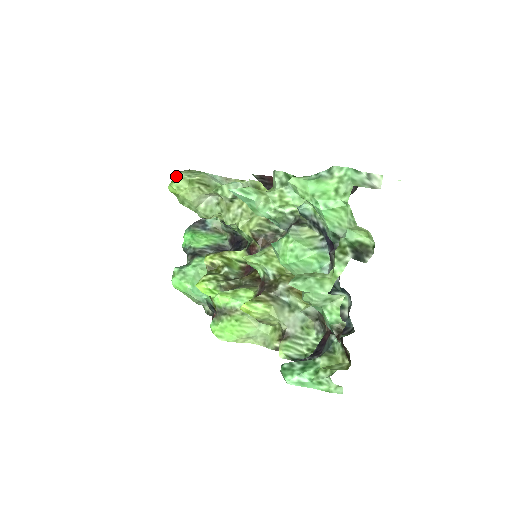
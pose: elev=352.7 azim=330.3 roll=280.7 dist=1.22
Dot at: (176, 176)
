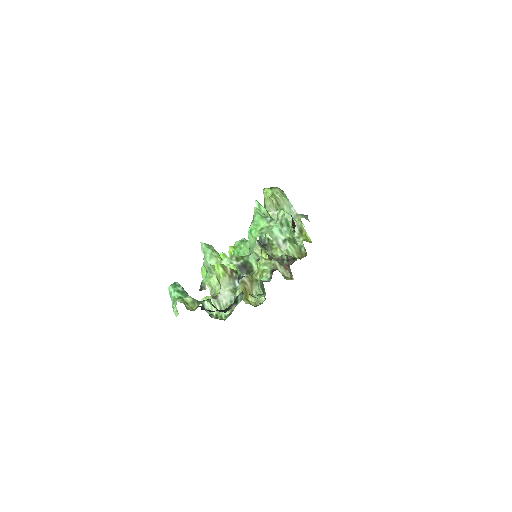
Dot at: (273, 187)
